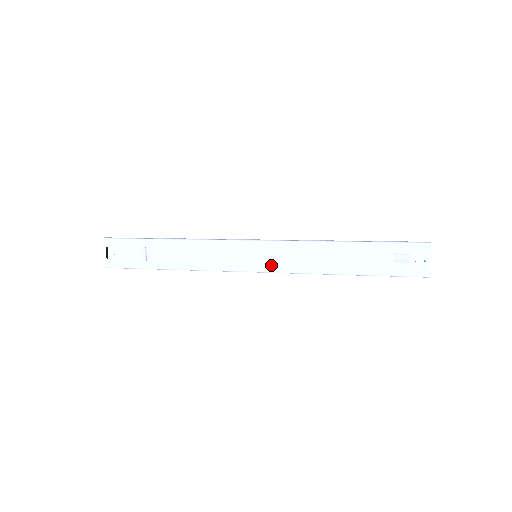
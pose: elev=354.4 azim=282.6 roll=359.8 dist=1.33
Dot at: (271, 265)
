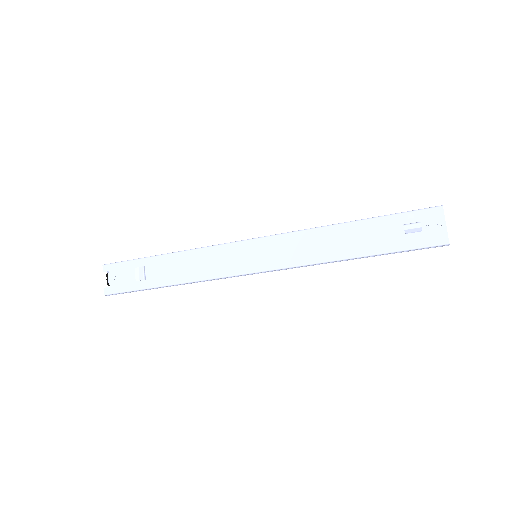
Dot at: (272, 262)
